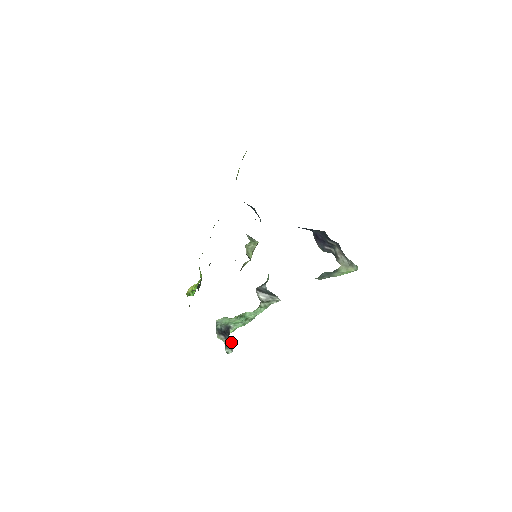
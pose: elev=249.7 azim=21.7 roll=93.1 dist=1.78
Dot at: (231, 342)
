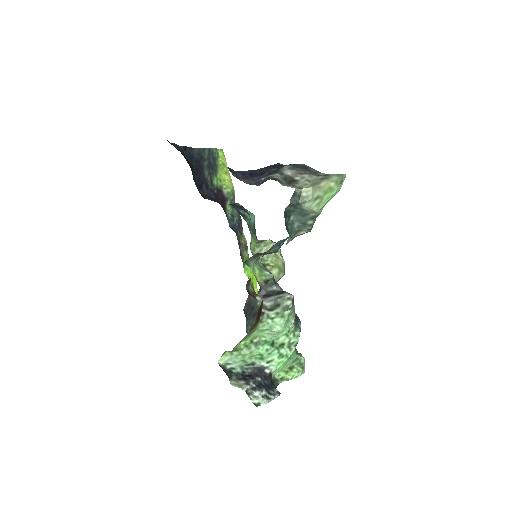
Dot at: (272, 388)
